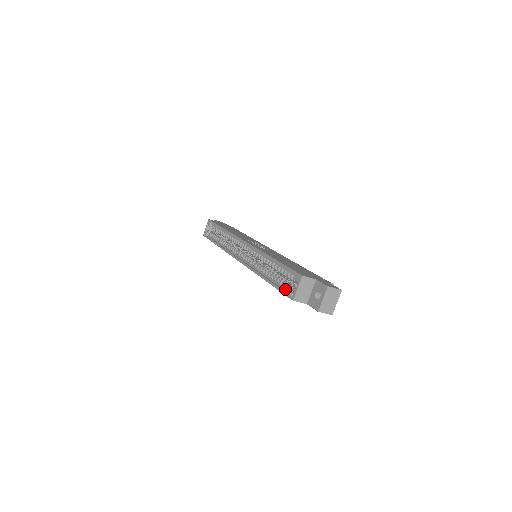
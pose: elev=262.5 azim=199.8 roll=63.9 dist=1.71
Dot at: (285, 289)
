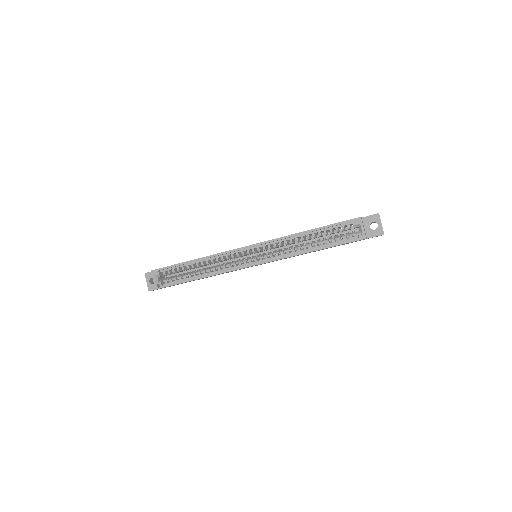
Dot at: (345, 240)
